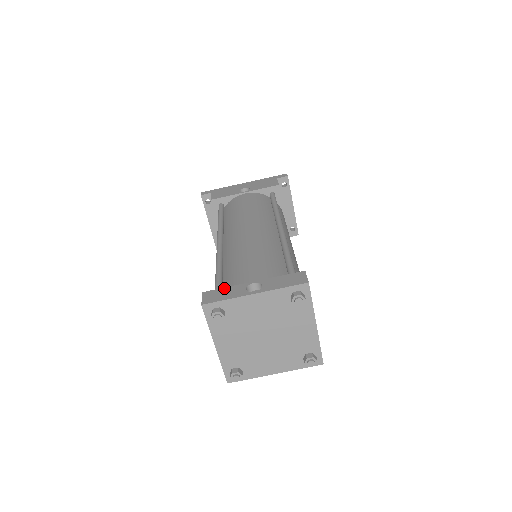
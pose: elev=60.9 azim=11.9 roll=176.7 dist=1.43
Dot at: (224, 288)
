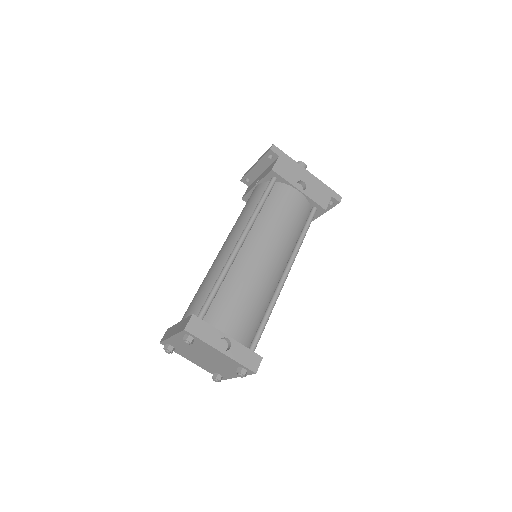
Dot at: (208, 324)
